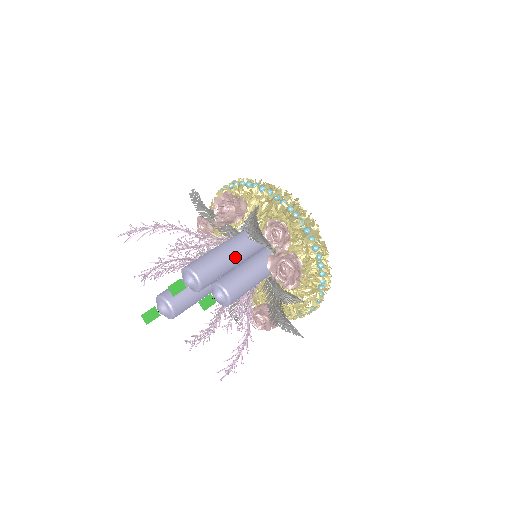
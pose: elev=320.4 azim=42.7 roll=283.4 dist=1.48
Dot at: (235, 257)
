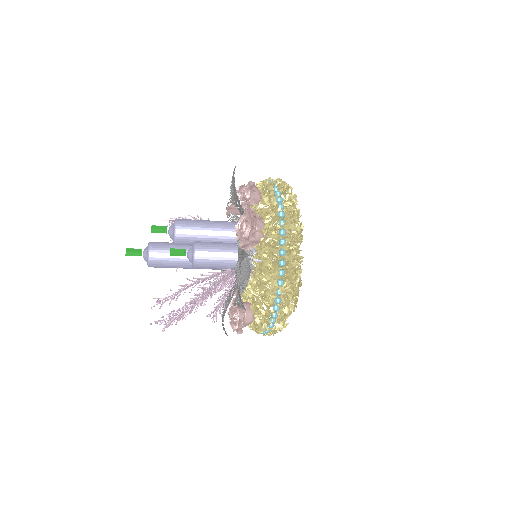
Dot at: (221, 228)
